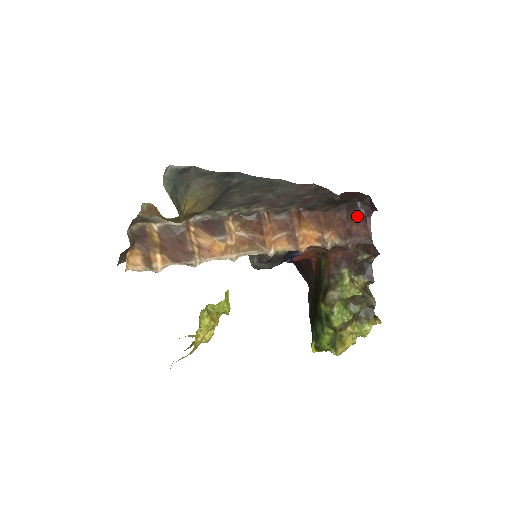
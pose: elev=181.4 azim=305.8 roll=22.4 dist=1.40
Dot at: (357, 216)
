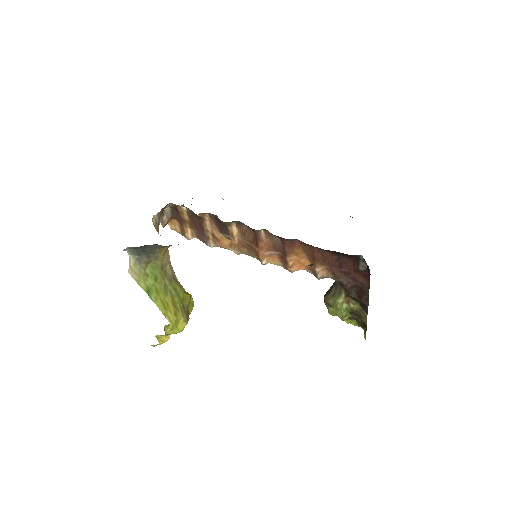
Dot at: (357, 266)
